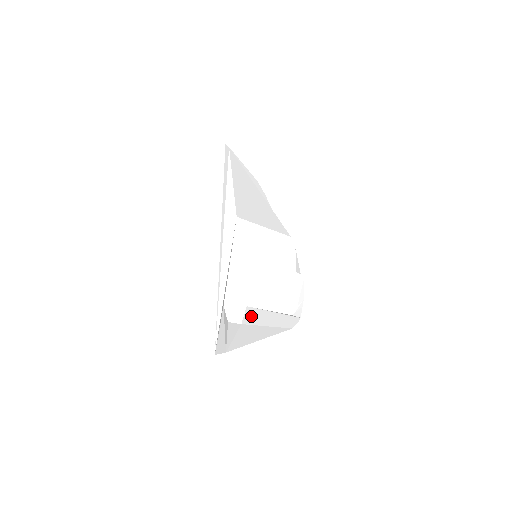
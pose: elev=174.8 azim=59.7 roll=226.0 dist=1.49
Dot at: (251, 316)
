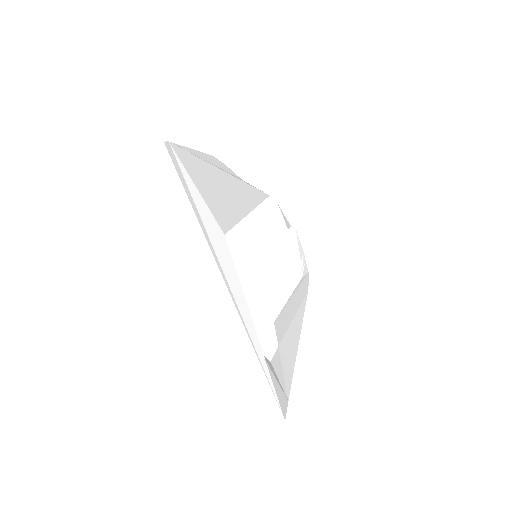
Dot at: (280, 326)
